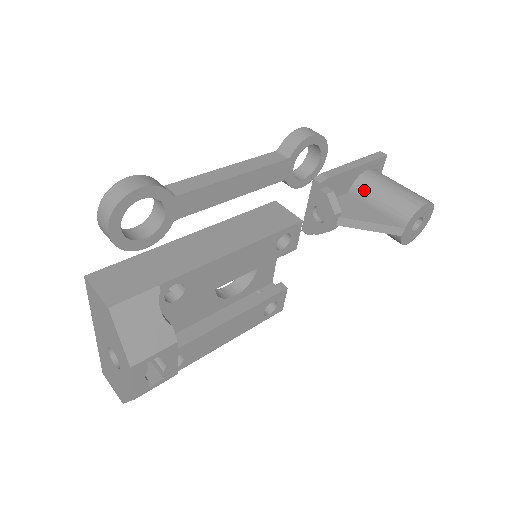
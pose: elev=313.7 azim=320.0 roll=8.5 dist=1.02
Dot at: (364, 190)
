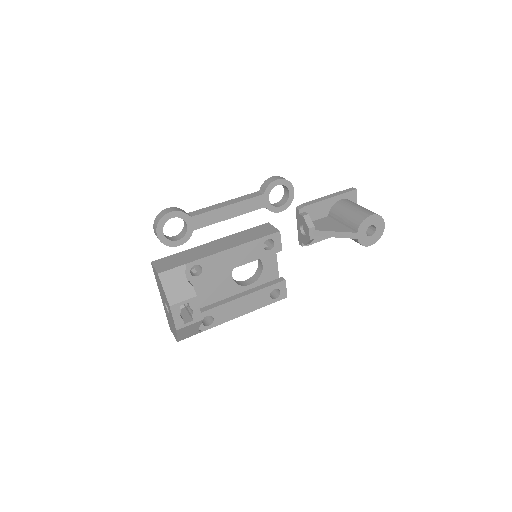
Dot at: (336, 213)
